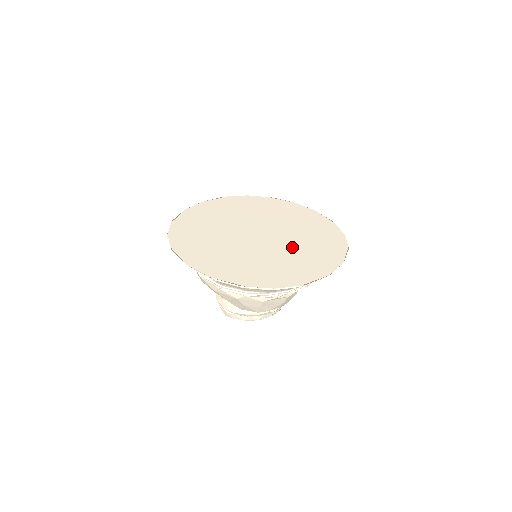
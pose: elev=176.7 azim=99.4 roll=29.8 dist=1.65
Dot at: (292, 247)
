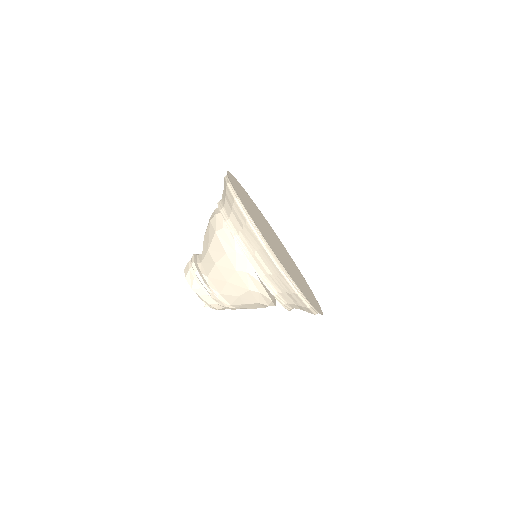
Dot at: occluded
